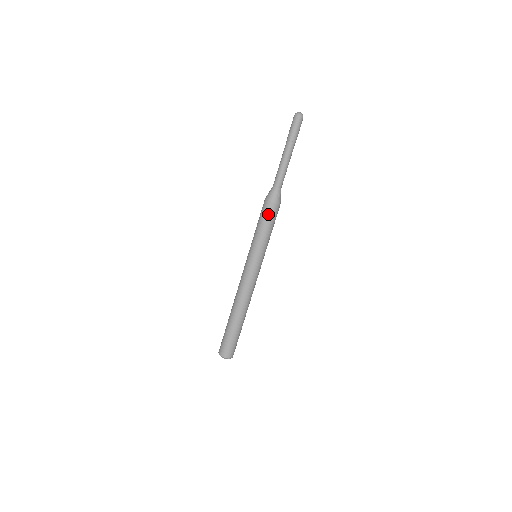
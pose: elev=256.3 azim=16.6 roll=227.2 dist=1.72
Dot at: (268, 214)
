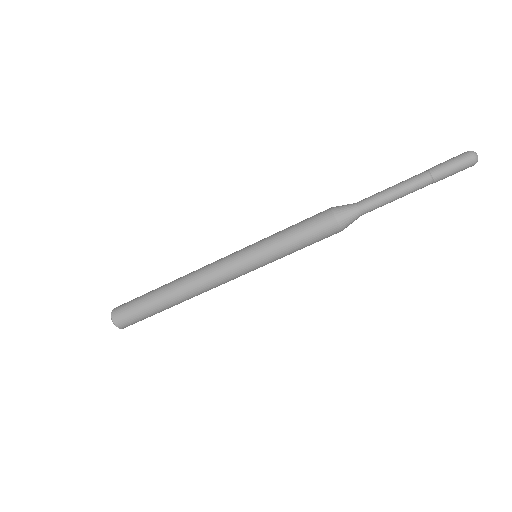
Dot at: (315, 222)
